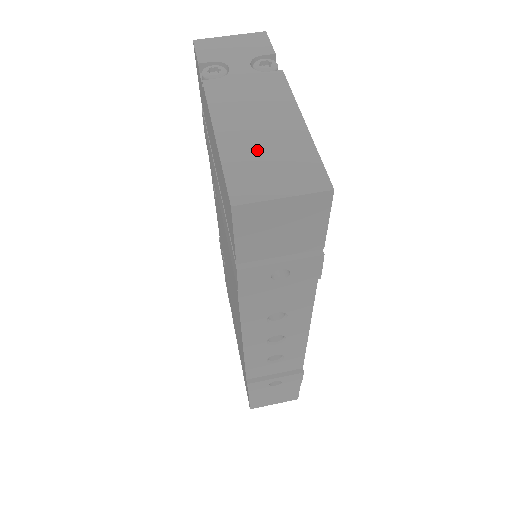
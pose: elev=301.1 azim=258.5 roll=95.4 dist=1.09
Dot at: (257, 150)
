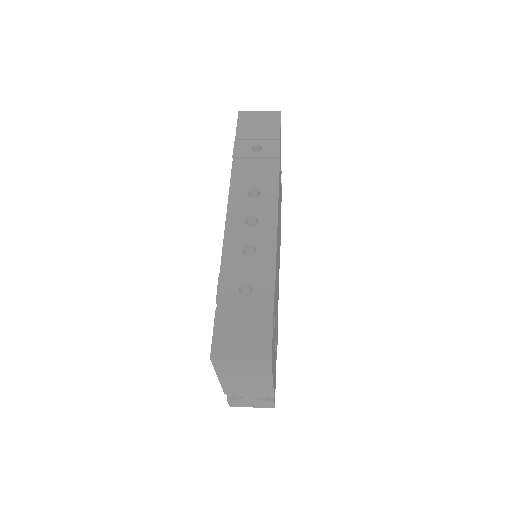
Dot at: occluded
